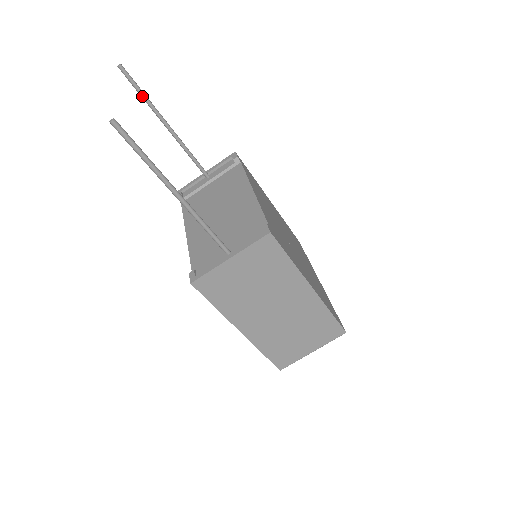
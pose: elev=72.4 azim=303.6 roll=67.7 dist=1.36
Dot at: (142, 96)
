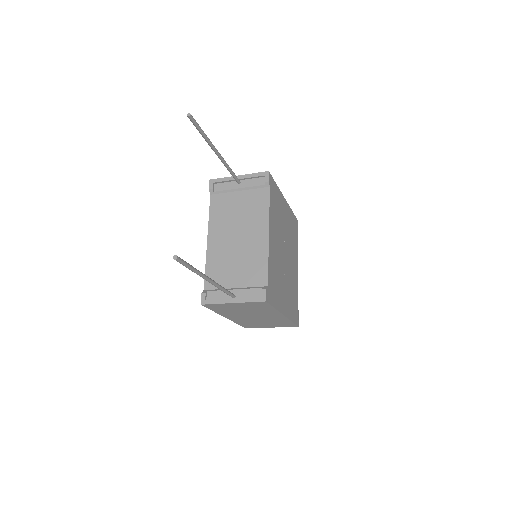
Dot at: (202, 135)
